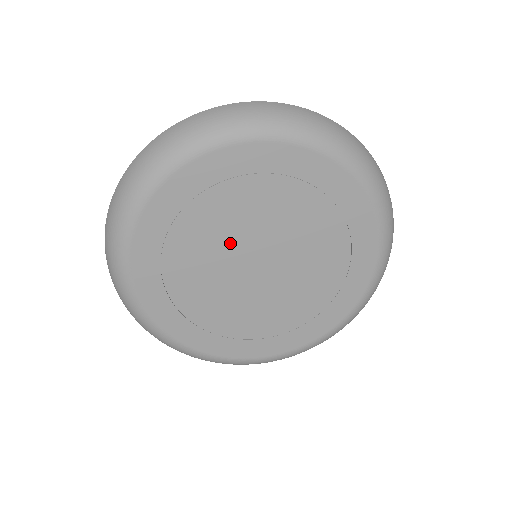
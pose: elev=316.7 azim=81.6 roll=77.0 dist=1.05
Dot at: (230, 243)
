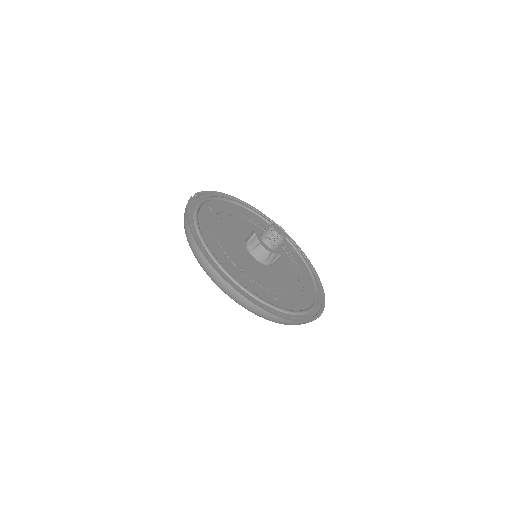
Dot at: occluded
